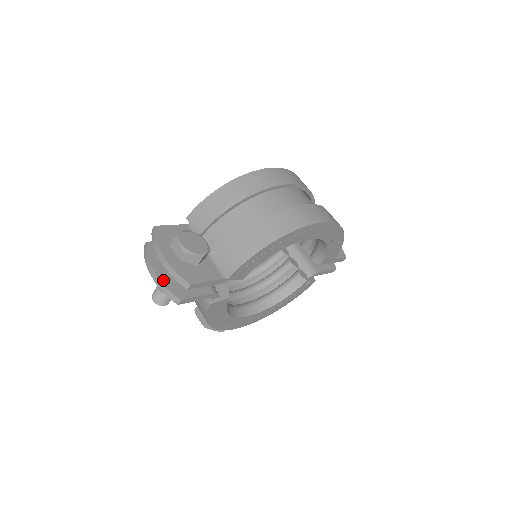
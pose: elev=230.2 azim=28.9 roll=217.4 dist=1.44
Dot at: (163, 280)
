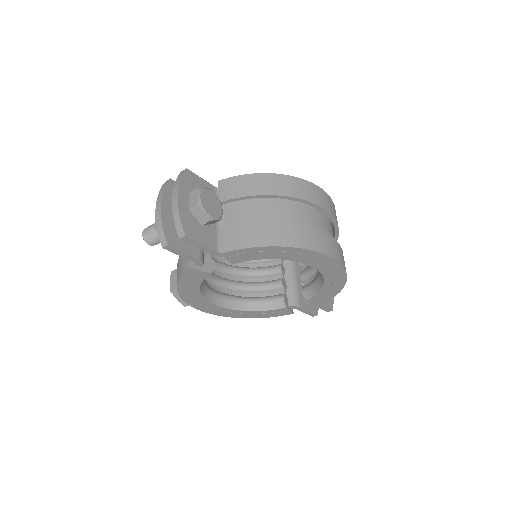
Dot at: (164, 218)
